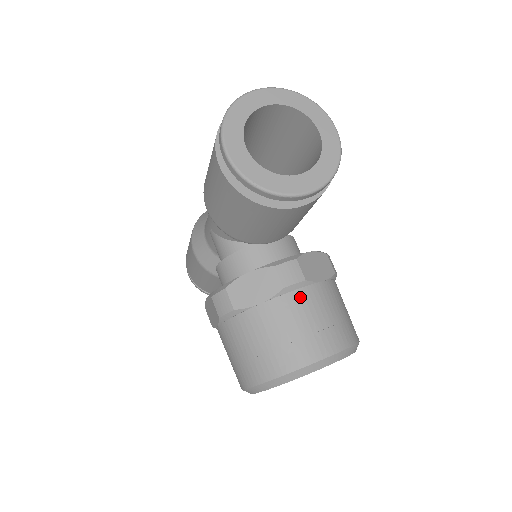
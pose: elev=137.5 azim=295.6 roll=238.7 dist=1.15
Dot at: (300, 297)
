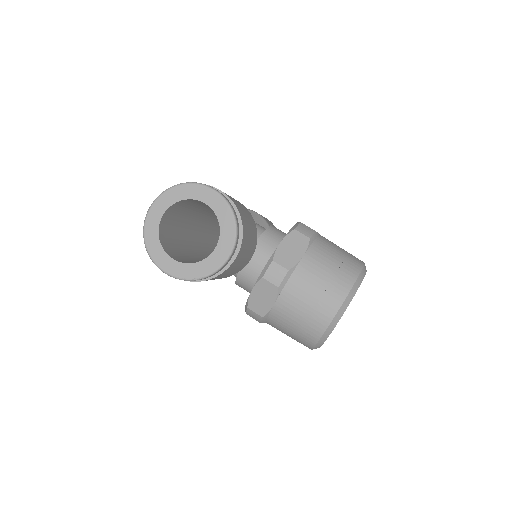
Dot at: (294, 283)
